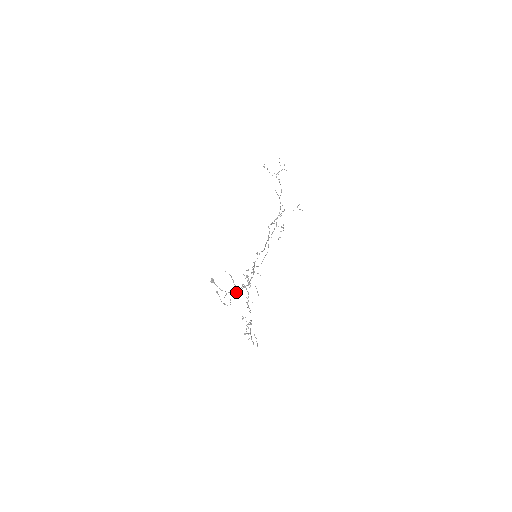
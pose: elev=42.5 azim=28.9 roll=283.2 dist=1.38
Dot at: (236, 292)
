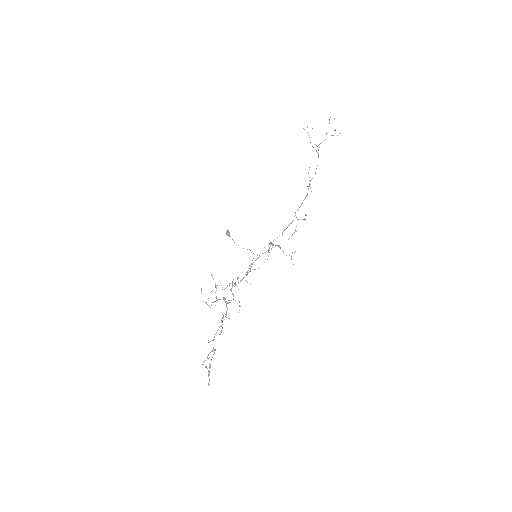
Dot at: occluded
